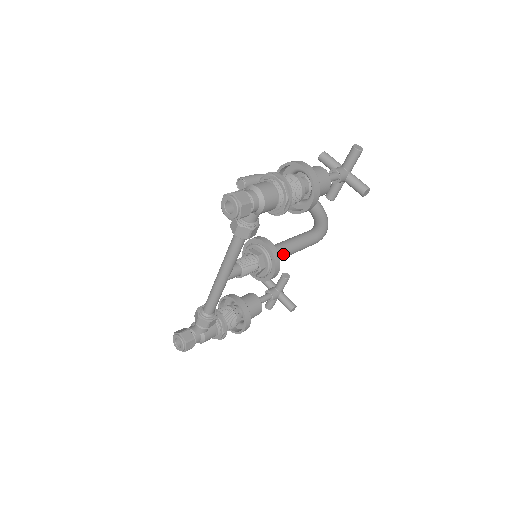
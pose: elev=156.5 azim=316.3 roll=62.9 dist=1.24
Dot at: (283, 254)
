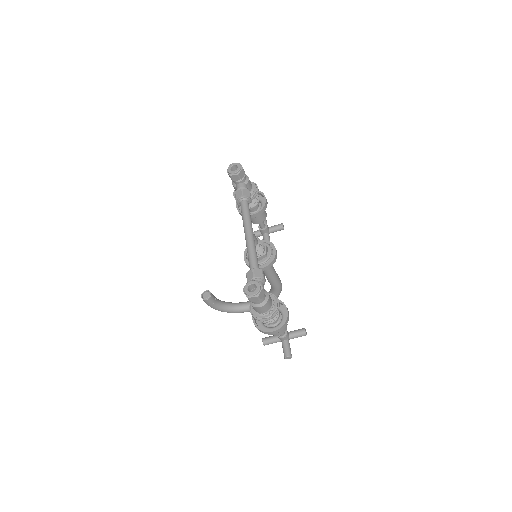
Dot at: occluded
